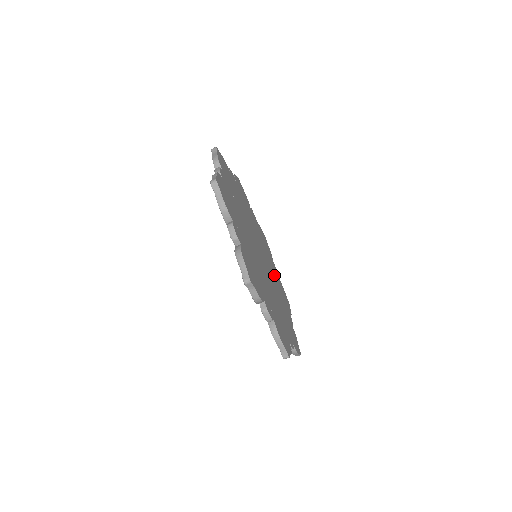
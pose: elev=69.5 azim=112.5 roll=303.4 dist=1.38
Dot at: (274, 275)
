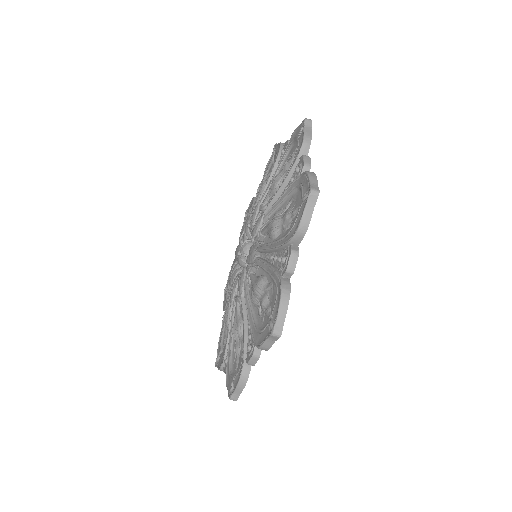
Dot at: occluded
